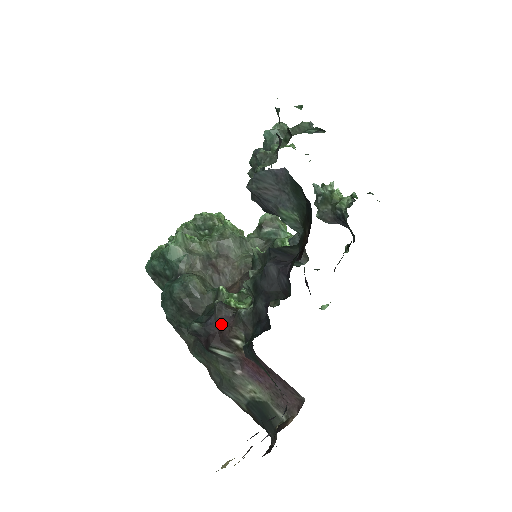
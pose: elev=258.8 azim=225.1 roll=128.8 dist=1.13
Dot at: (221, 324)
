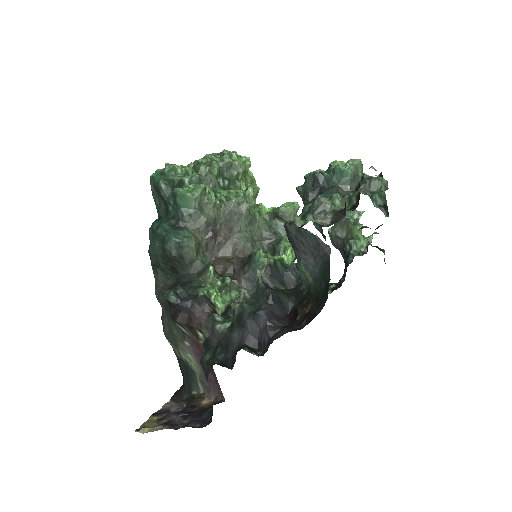
Dot at: (194, 313)
